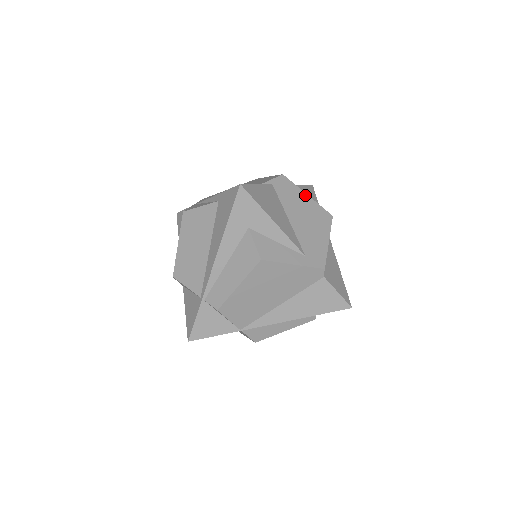
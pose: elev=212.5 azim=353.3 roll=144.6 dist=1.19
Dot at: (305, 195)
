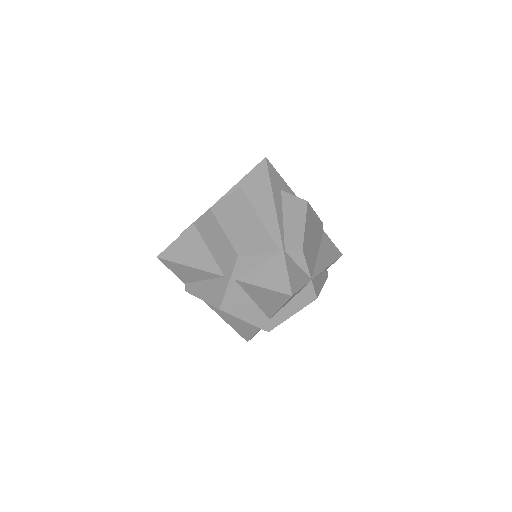
Dot at: occluded
